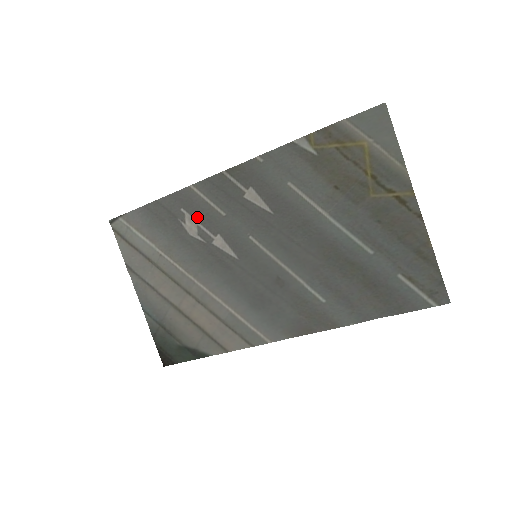
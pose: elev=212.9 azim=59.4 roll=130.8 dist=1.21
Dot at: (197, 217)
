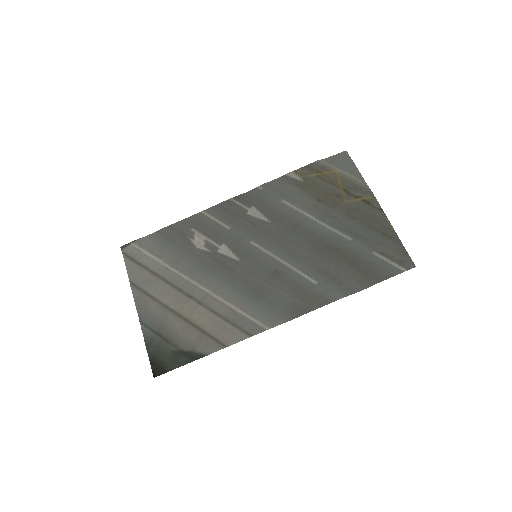
Dot at: (205, 233)
